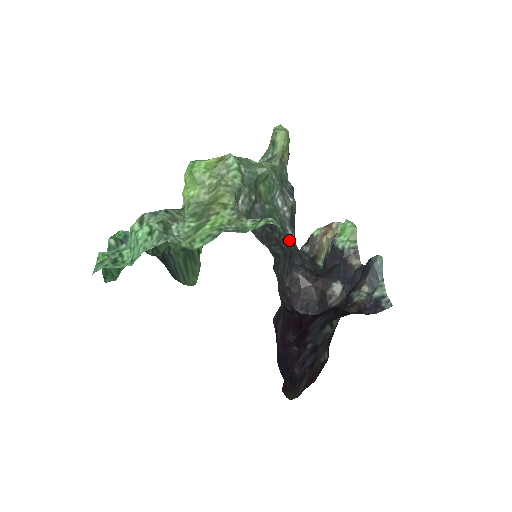
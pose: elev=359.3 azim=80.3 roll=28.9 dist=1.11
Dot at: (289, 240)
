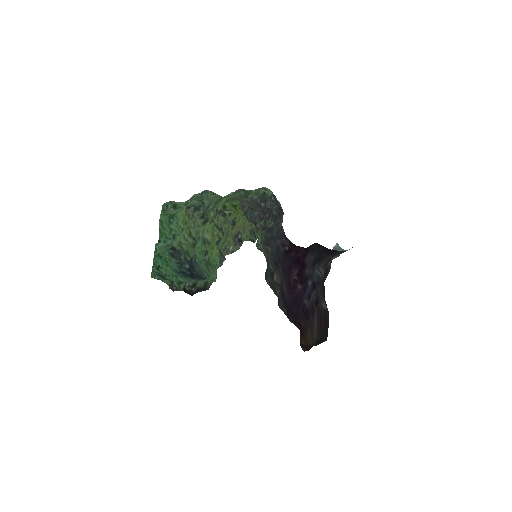
Dot at: occluded
